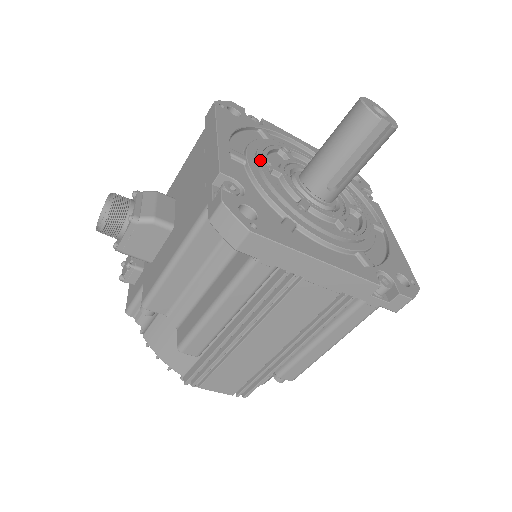
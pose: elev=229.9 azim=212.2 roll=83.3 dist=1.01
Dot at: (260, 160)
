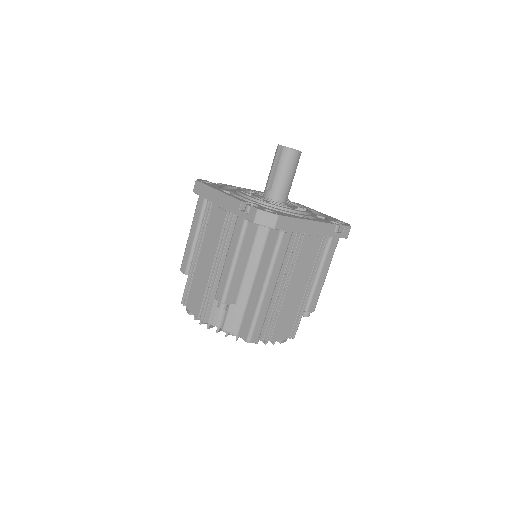
Dot at: (251, 190)
